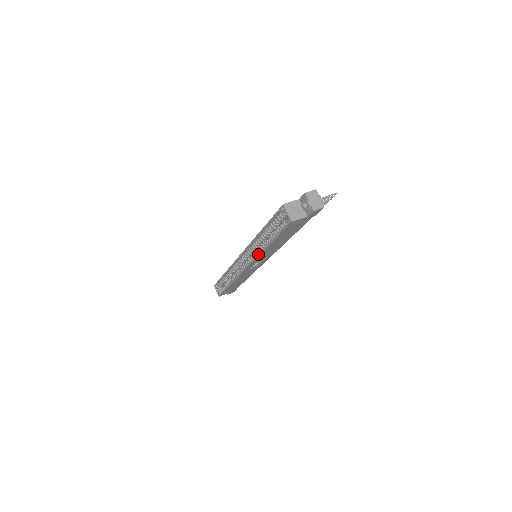
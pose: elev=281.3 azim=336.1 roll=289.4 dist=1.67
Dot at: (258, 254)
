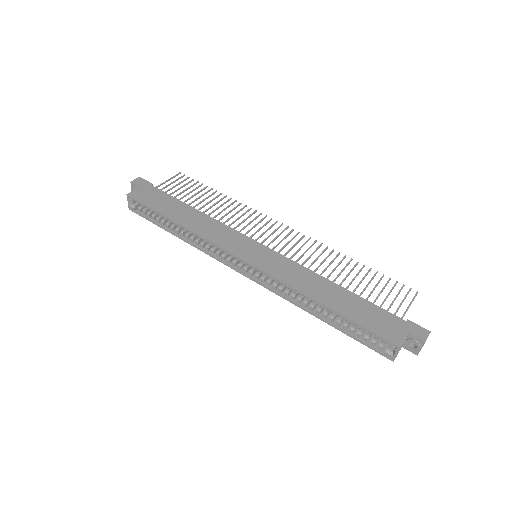
Dot at: (290, 301)
